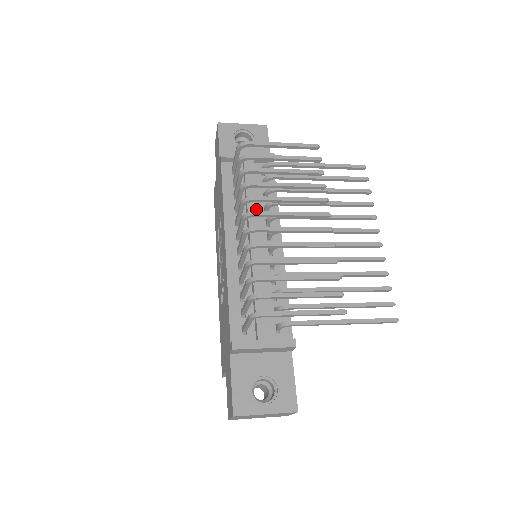
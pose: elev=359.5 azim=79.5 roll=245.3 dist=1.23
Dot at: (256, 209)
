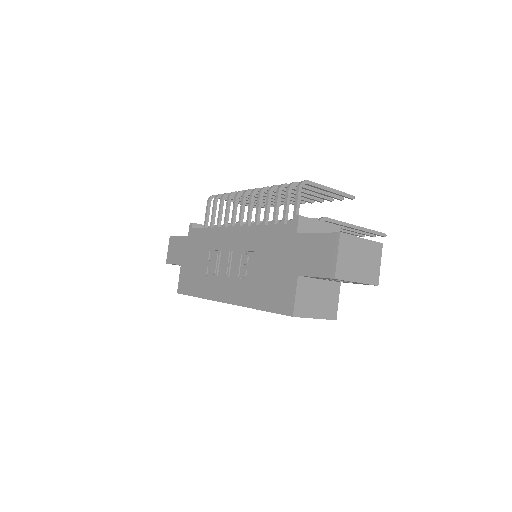
Dot at: occluded
